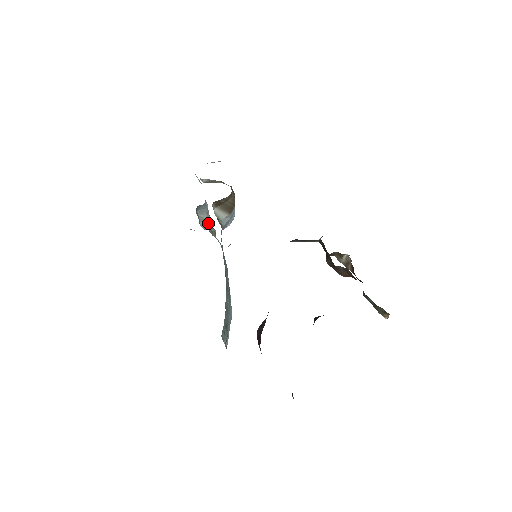
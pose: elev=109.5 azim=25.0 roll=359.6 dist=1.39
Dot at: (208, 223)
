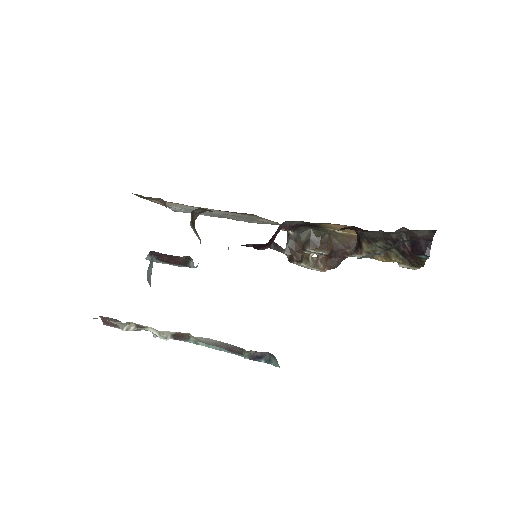
Dot at: occluded
